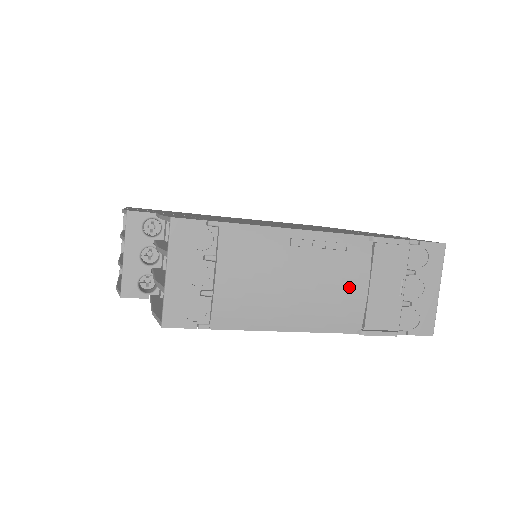
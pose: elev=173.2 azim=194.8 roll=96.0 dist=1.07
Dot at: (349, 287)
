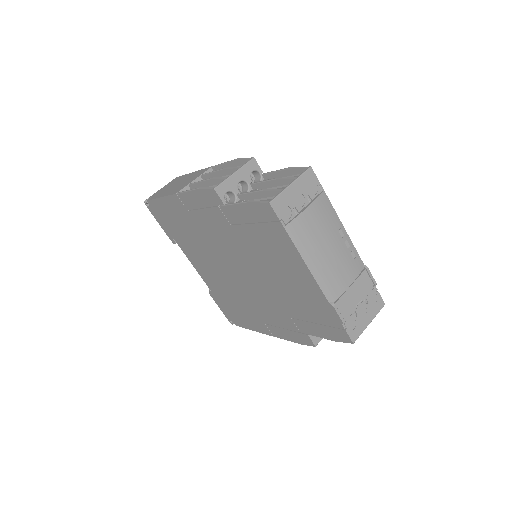
Dot at: (344, 276)
